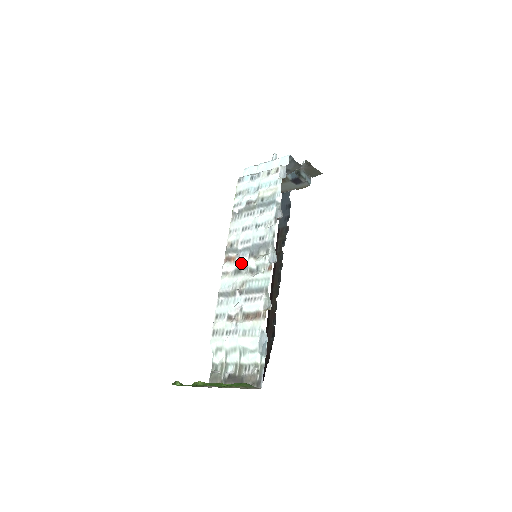
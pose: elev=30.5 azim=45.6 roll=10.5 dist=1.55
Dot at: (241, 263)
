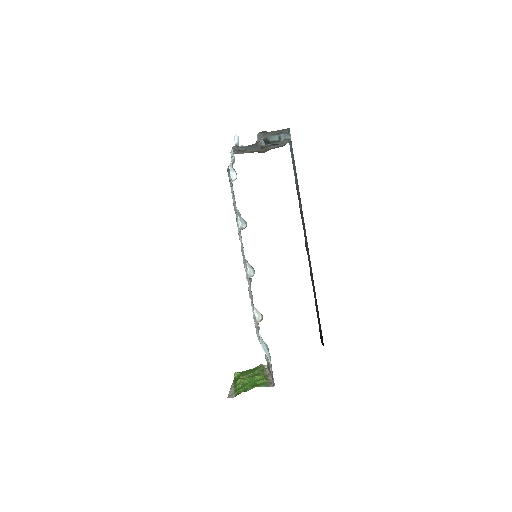
Dot at: occluded
